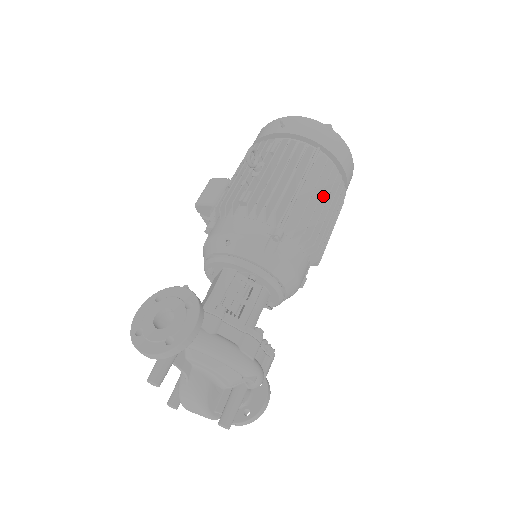
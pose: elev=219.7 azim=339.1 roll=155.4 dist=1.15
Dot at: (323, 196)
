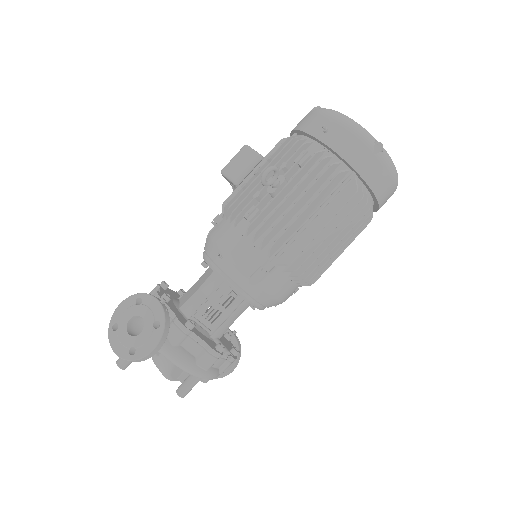
Dot at: (336, 229)
